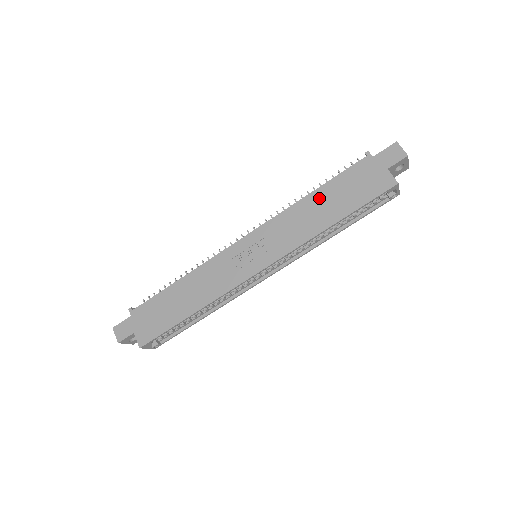
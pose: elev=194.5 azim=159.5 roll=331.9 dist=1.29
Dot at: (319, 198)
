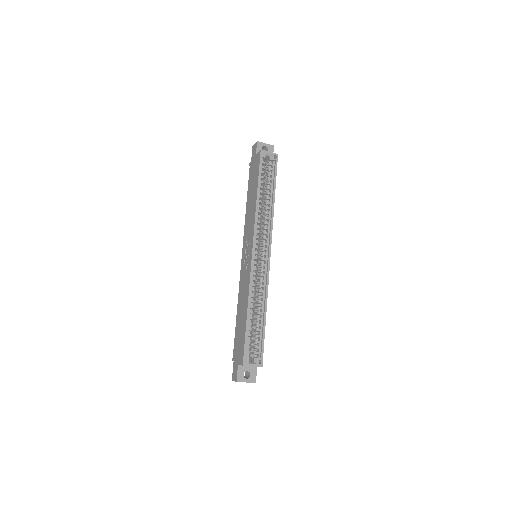
Dot at: (249, 200)
